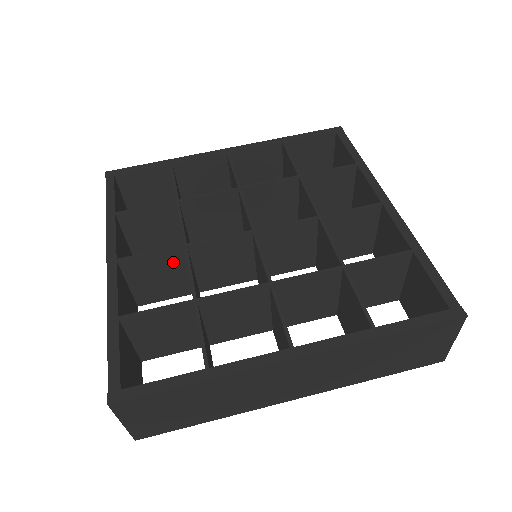
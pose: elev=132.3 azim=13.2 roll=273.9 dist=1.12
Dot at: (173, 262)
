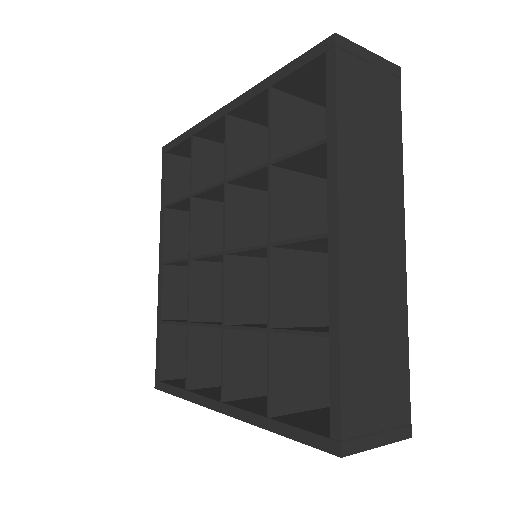
Dot at: occluded
